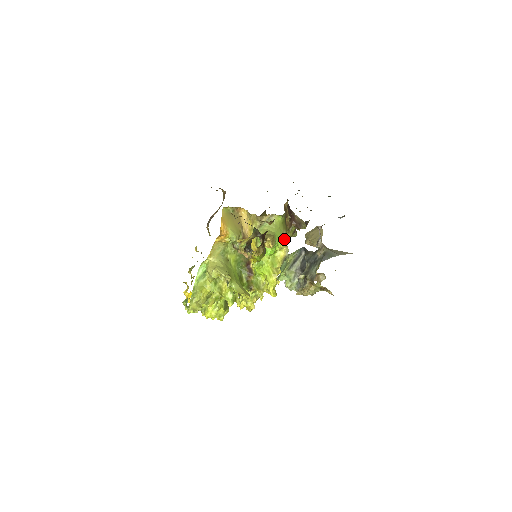
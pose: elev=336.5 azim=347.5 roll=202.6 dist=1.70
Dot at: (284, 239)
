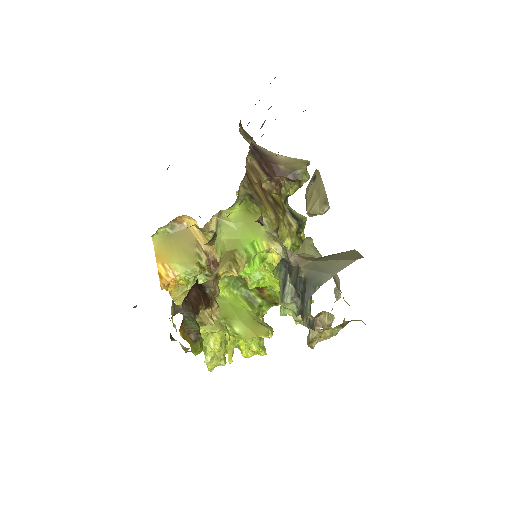
Dot at: (265, 232)
